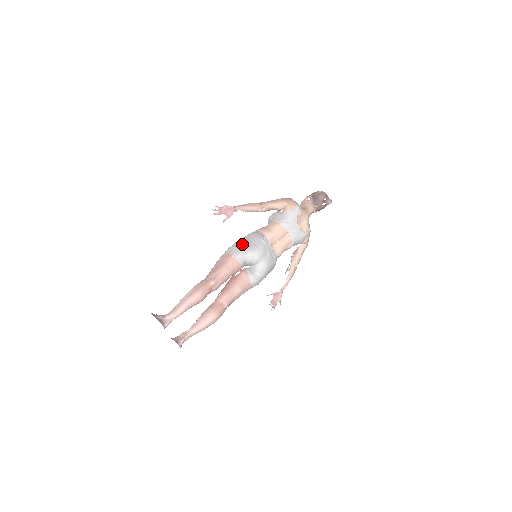
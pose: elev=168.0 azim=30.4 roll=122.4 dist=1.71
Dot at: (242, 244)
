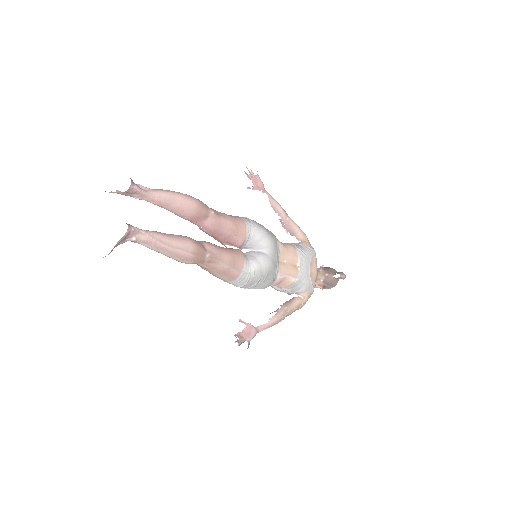
Dot at: (255, 221)
